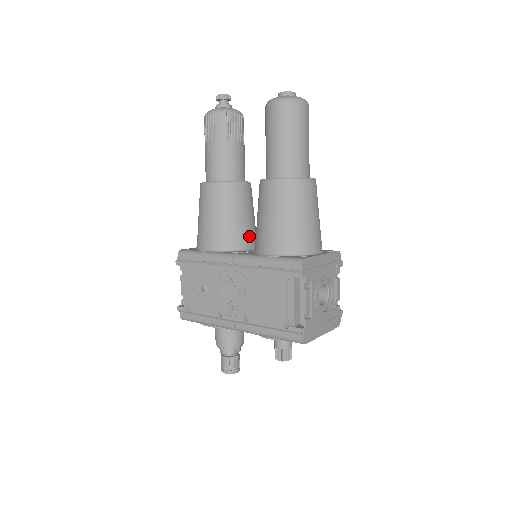
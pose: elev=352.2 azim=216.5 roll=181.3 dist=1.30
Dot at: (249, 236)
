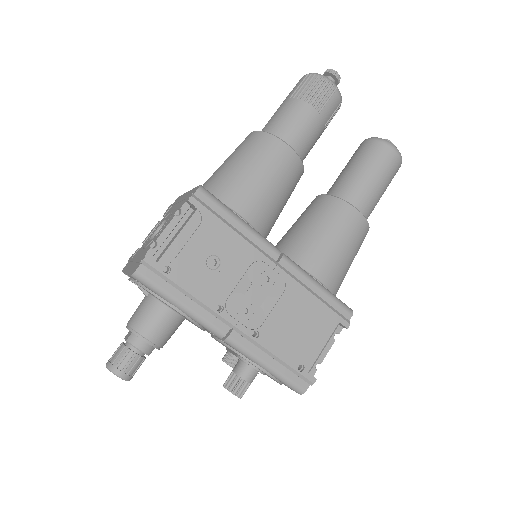
Dot at: occluded
